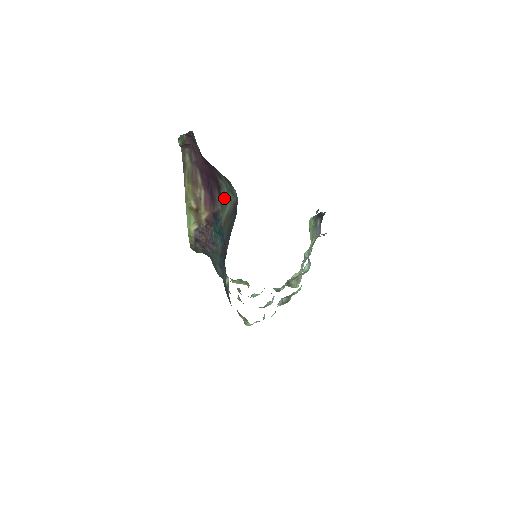
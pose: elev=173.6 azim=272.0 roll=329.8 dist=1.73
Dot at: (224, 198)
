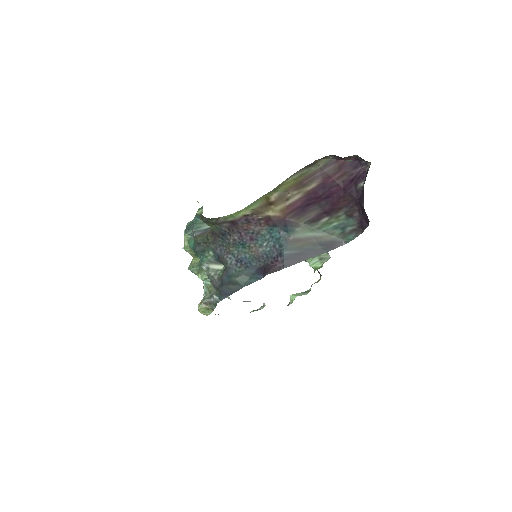
Dot at: (322, 224)
